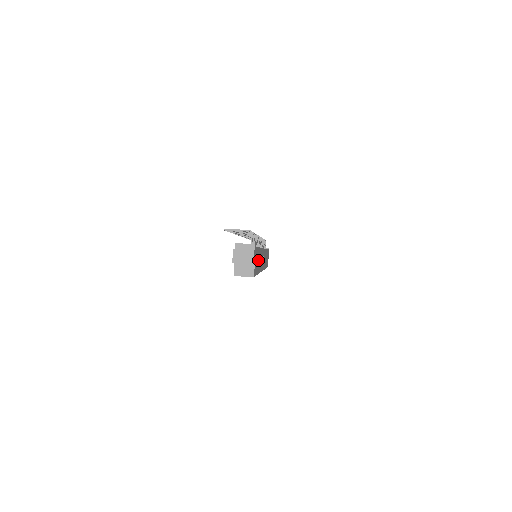
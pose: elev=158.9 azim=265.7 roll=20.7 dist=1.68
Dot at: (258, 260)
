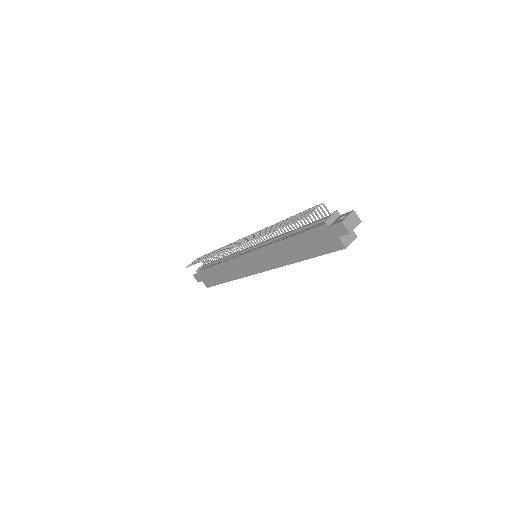
Dot at: occluded
